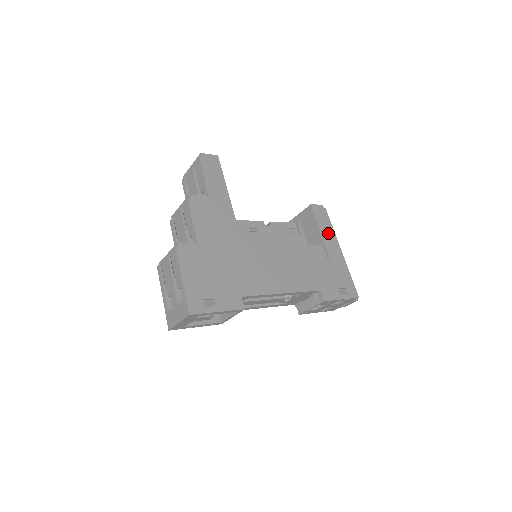
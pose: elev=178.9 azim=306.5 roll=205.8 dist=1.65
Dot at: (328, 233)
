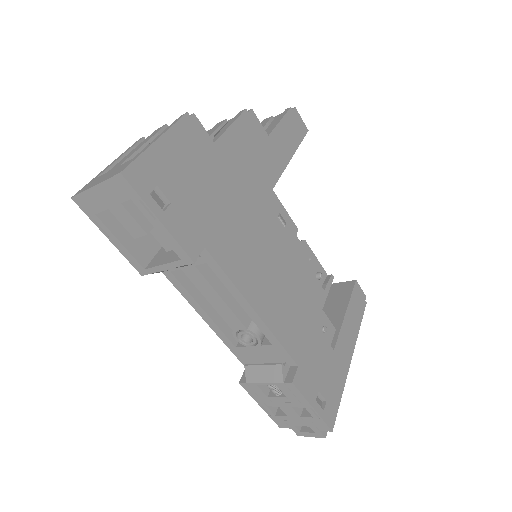
Dot at: (352, 325)
